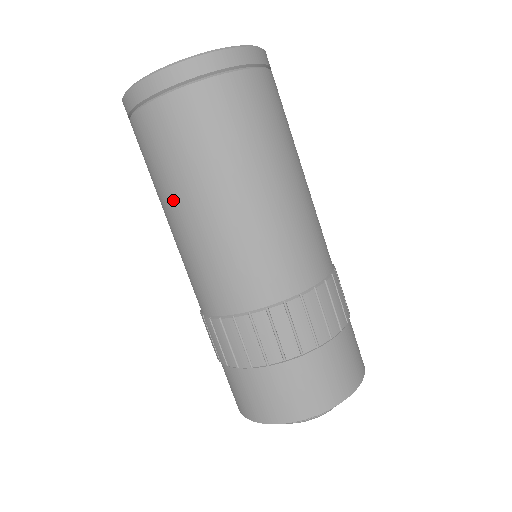
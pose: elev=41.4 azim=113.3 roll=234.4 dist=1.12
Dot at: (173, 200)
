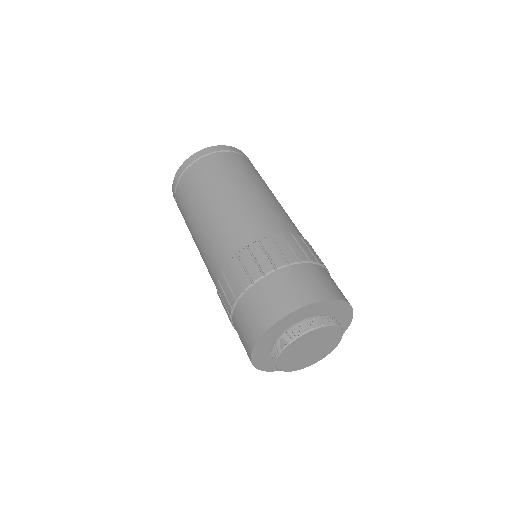
Dot at: (191, 226)
